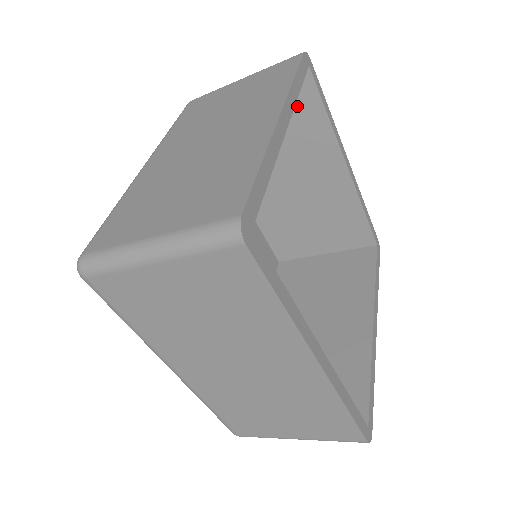
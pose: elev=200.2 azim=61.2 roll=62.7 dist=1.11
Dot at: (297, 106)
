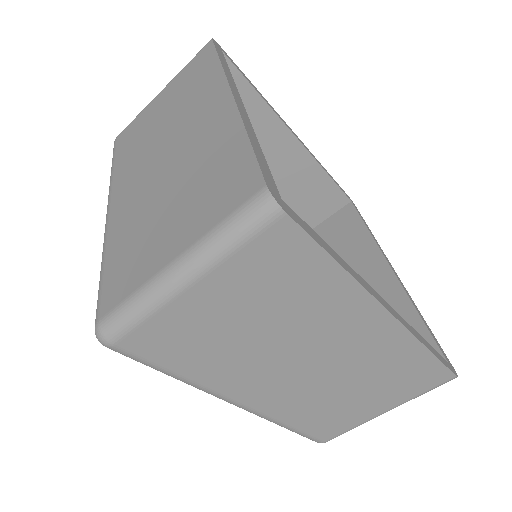
Dot at: occluded
